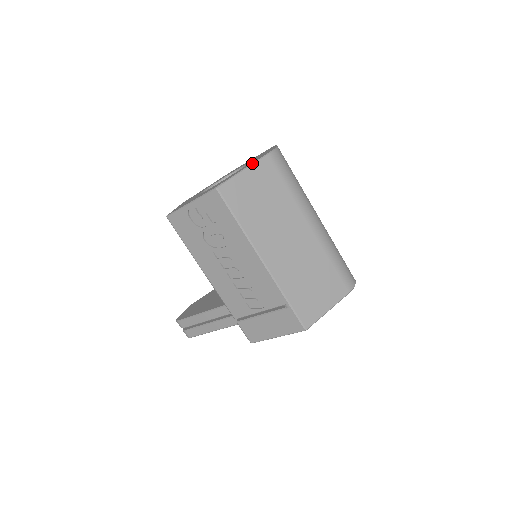
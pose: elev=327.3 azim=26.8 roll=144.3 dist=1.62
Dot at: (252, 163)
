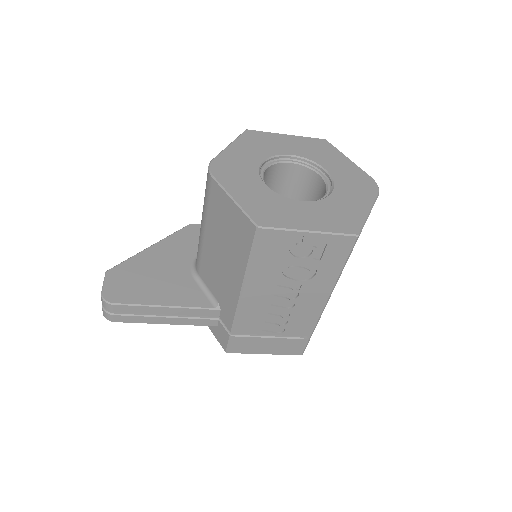
Dot at: (373, 204)
